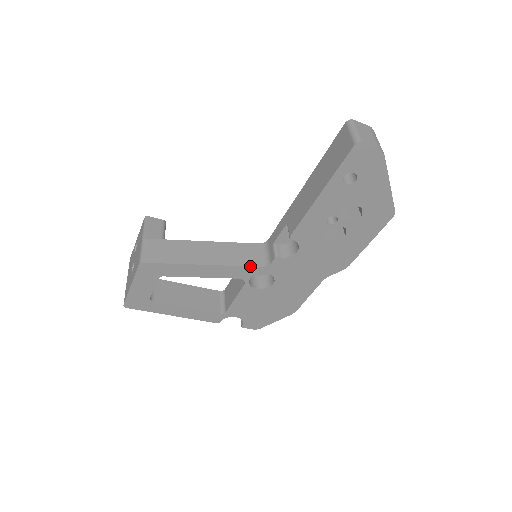
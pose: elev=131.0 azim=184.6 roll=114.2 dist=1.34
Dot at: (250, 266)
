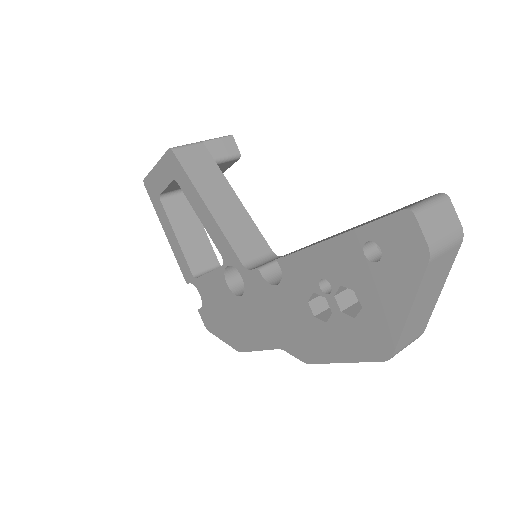
Dot at: (235, 251)
